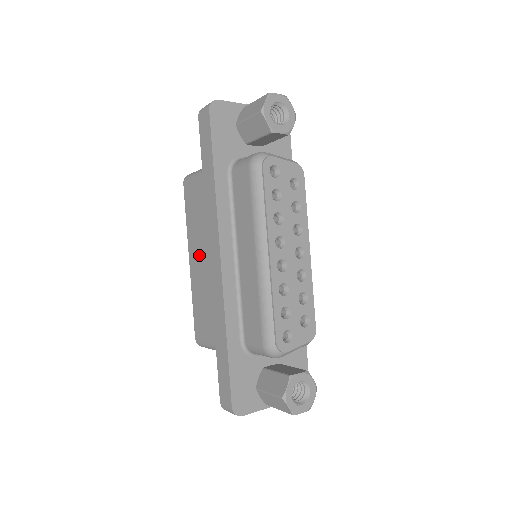
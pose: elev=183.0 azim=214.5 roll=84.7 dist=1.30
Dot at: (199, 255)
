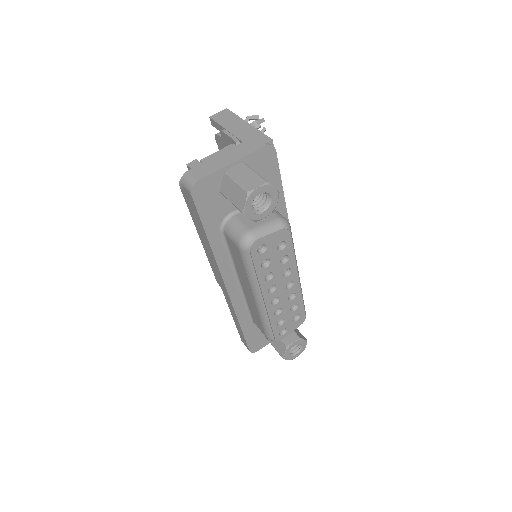
Dot at: occluded
